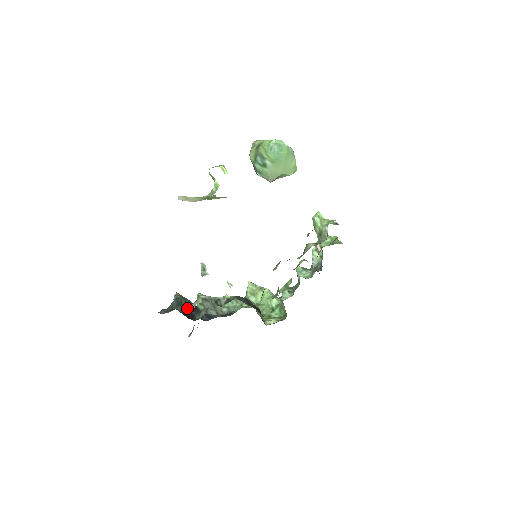
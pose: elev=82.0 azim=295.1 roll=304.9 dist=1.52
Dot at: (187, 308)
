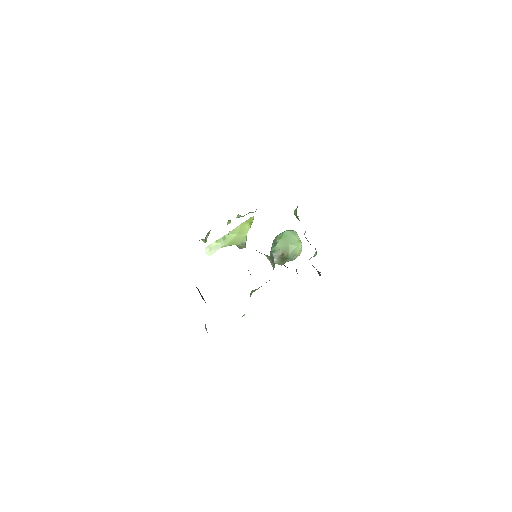
Dot at: occluded
